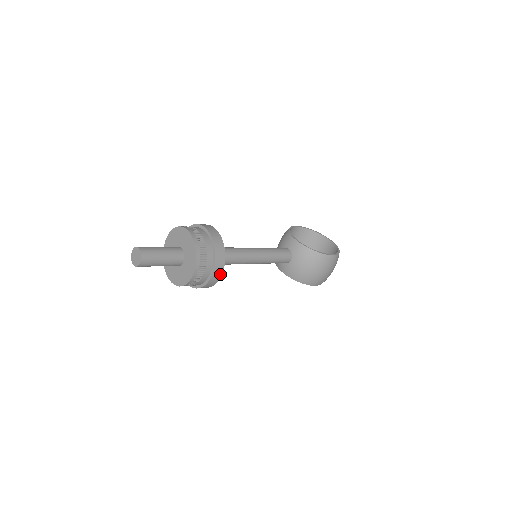
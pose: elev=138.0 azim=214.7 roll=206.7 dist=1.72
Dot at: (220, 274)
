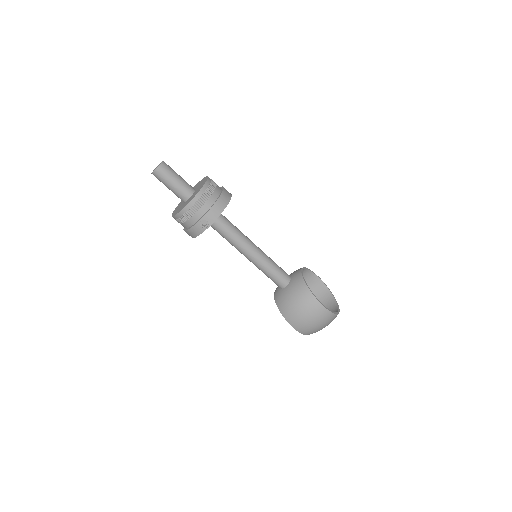
Dot at: (207, 226)
